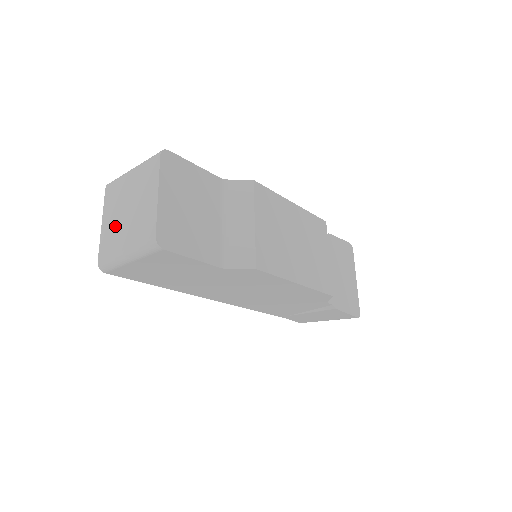
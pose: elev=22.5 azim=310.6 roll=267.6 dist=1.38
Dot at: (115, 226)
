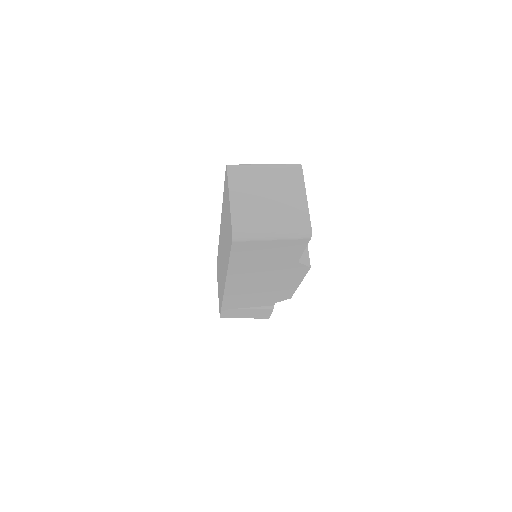
Dot at: (253, 206)
